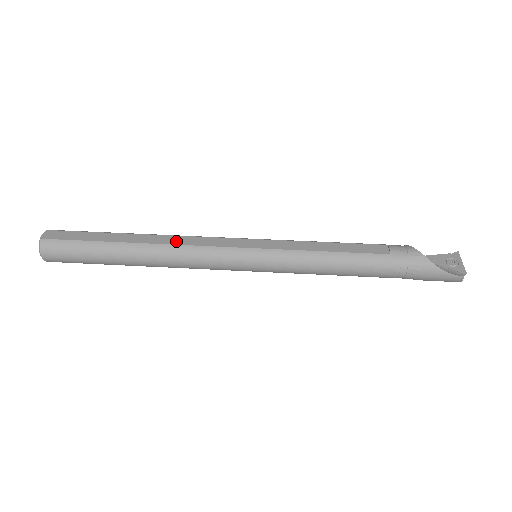
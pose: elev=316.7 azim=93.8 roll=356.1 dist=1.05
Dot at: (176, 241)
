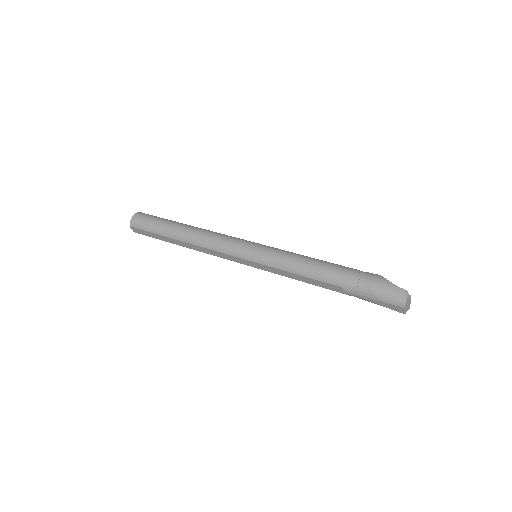
Dot at: occluded
